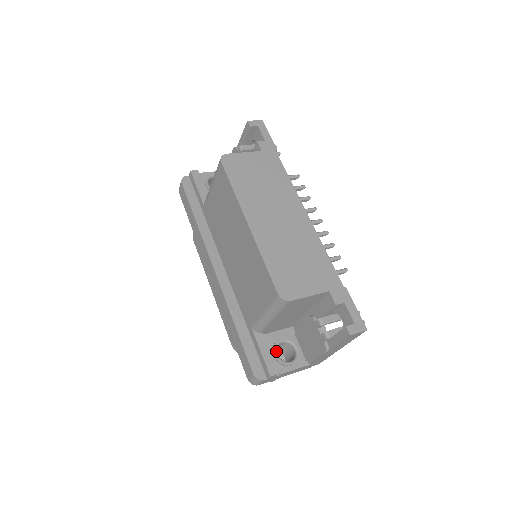
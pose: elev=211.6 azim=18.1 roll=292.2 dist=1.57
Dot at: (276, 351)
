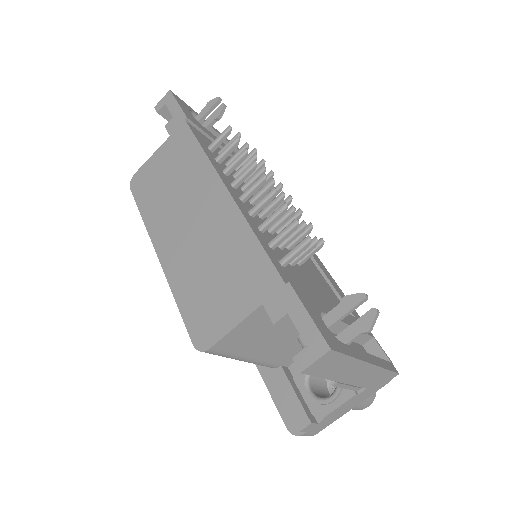
Dot at: (306, 386)
